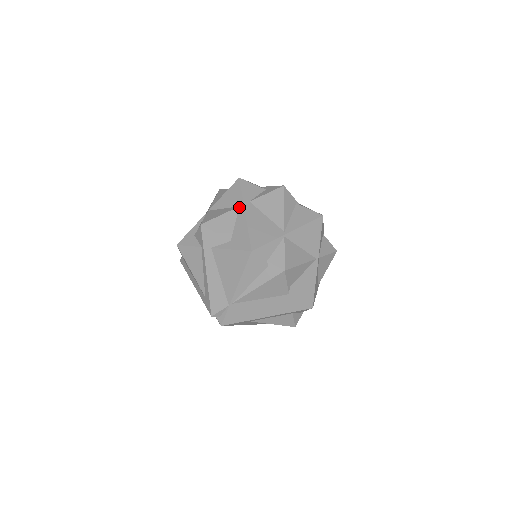
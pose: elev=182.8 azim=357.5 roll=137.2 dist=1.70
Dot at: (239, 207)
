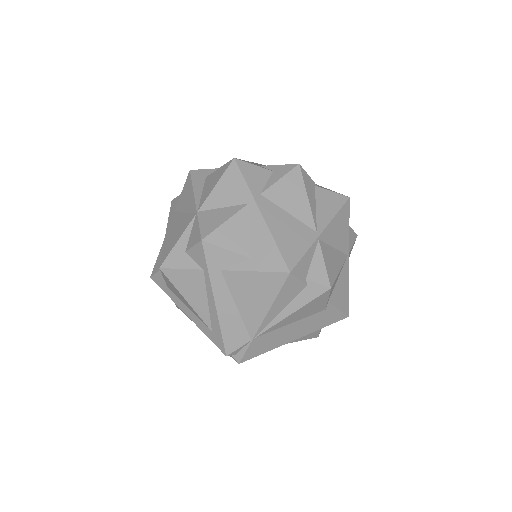
Dot at: (248, 205)
